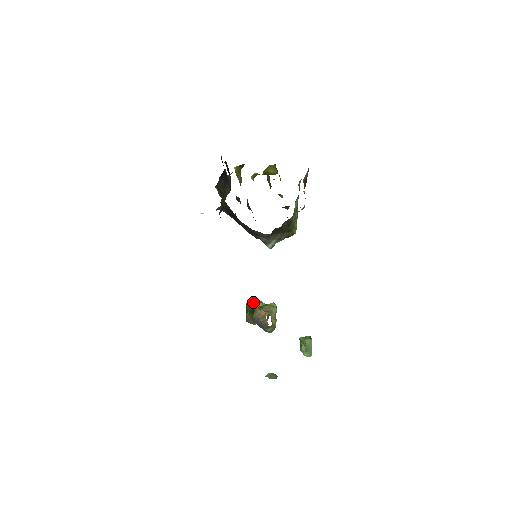
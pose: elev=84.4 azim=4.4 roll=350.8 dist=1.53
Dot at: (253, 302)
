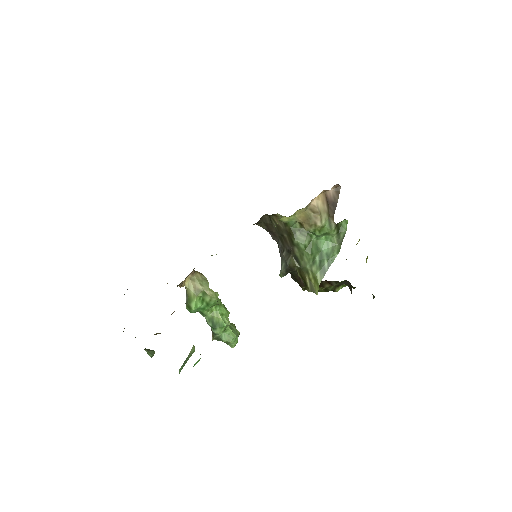
Dot at: occluded
